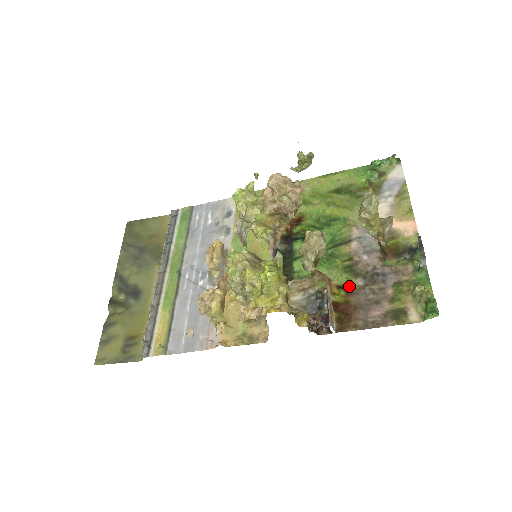
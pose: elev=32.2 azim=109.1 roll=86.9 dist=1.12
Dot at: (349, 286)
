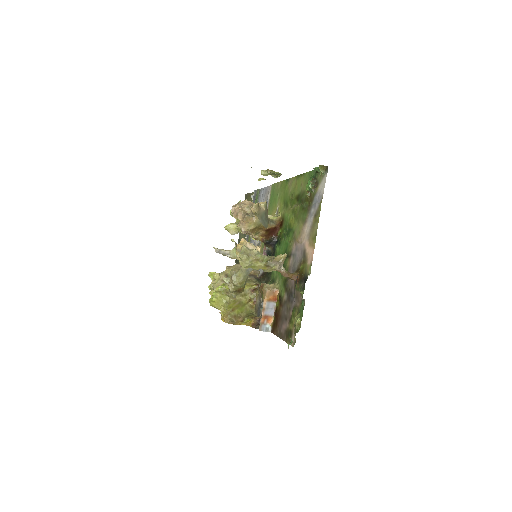
Dot at: (282, 298)
